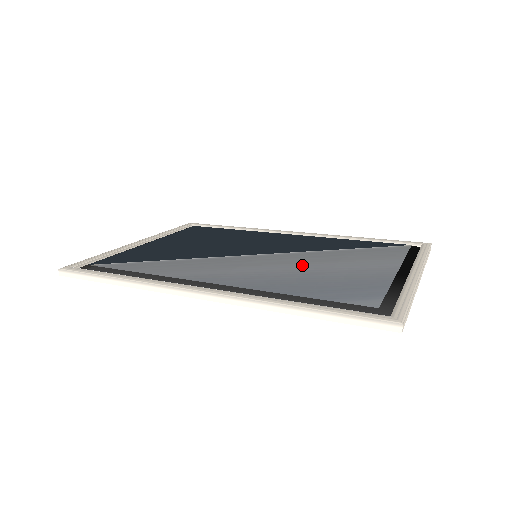
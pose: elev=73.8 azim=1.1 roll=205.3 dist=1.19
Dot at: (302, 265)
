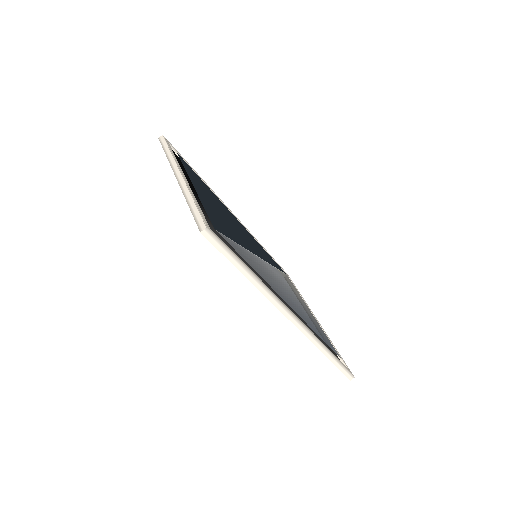
Dot at: (288, 290)
